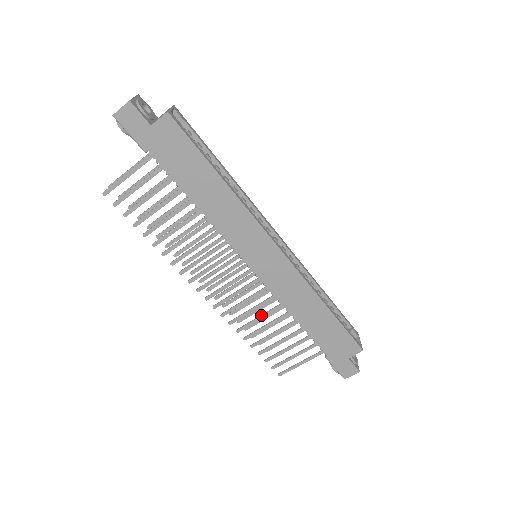
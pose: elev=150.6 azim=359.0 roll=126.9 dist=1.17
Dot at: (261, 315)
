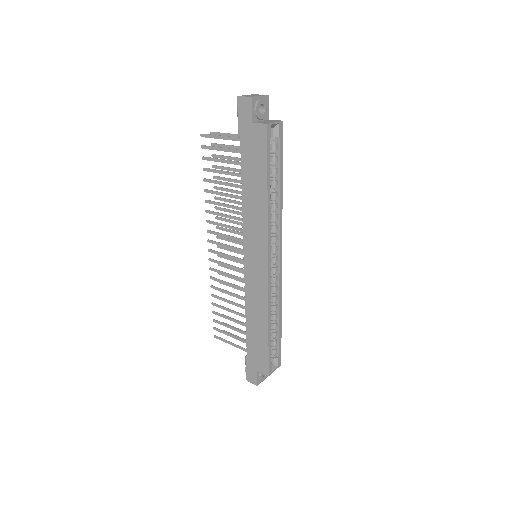
Dot at: (231, 292)
